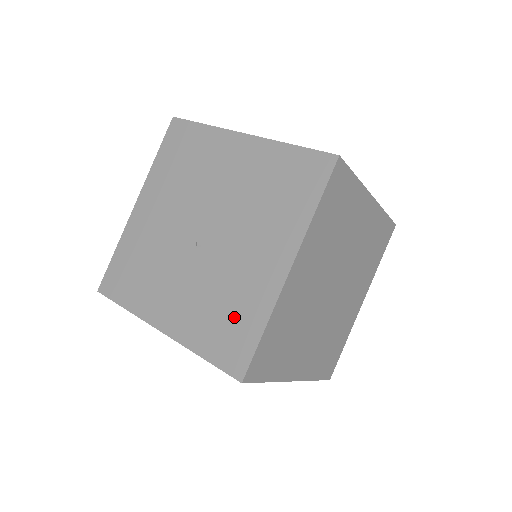
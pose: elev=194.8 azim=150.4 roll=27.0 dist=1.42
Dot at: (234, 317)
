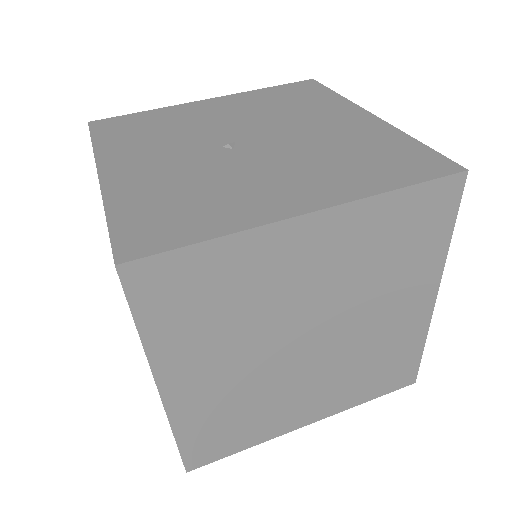
Dot at: (191, 209)
